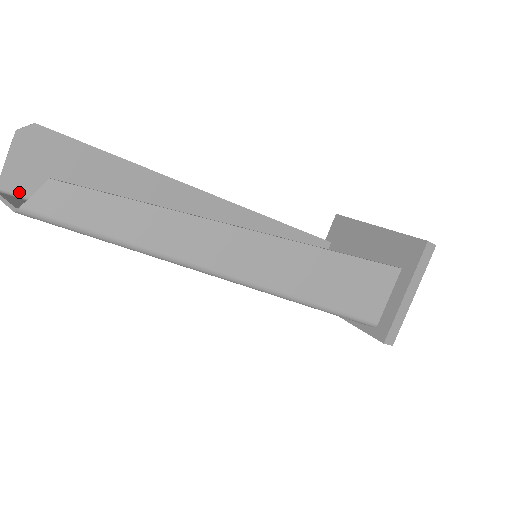
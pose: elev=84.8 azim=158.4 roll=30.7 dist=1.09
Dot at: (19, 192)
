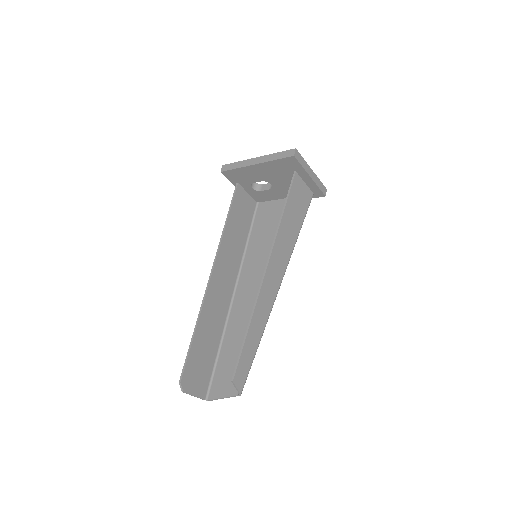
Dot at: (207, 389)
